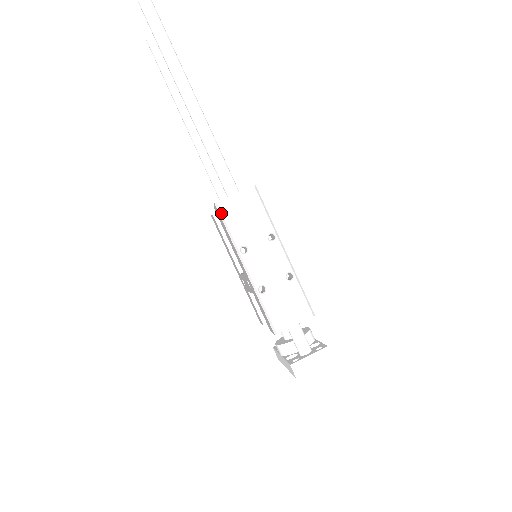
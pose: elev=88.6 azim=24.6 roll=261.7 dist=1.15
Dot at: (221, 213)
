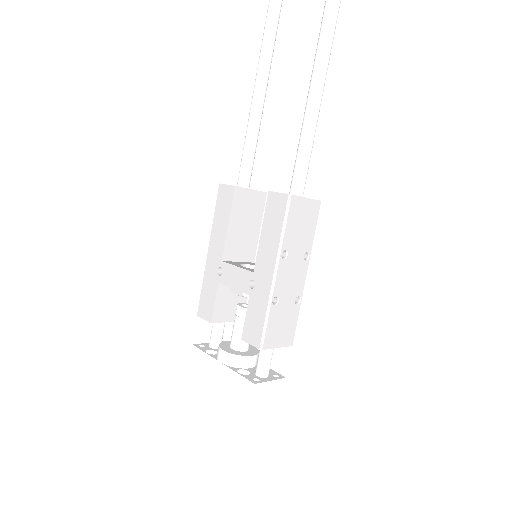
Dot at: (289, 207)
